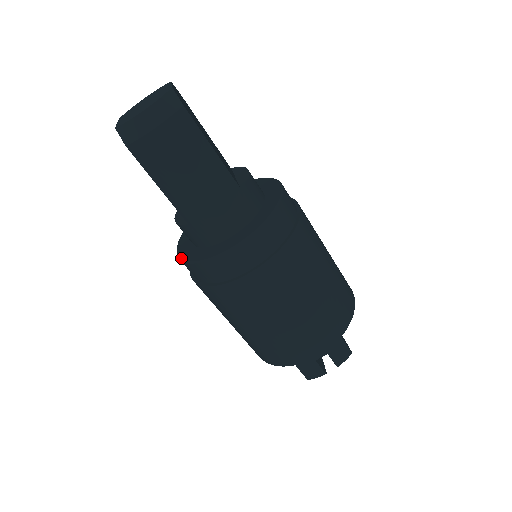
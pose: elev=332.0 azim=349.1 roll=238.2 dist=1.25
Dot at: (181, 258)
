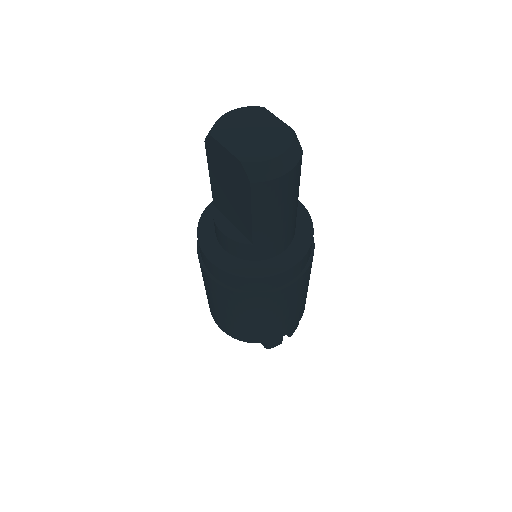
Dot at: (225, 269)
